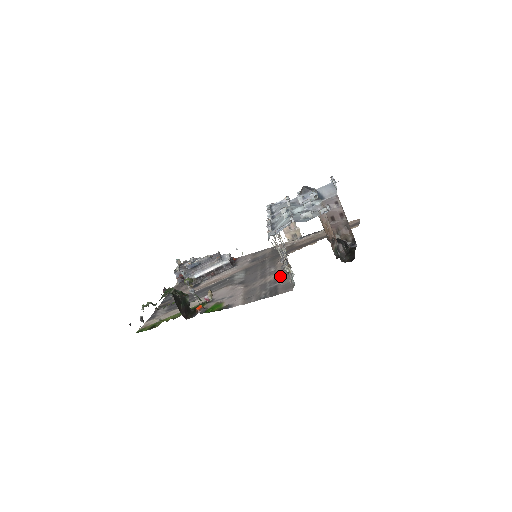
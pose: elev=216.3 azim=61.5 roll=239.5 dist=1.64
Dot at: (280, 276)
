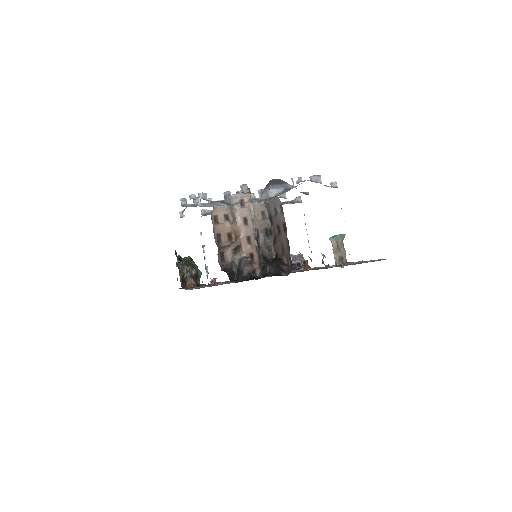
Dot at: occluded
